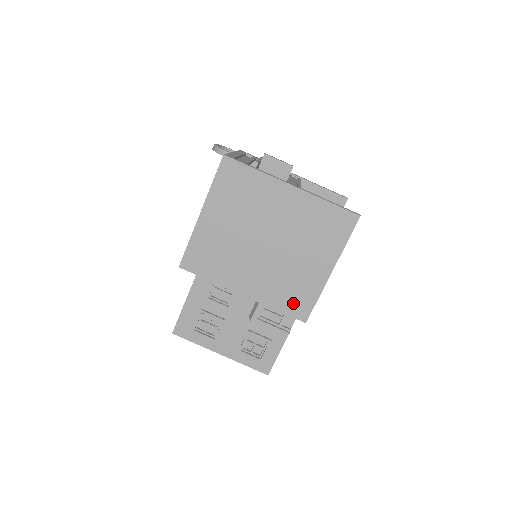
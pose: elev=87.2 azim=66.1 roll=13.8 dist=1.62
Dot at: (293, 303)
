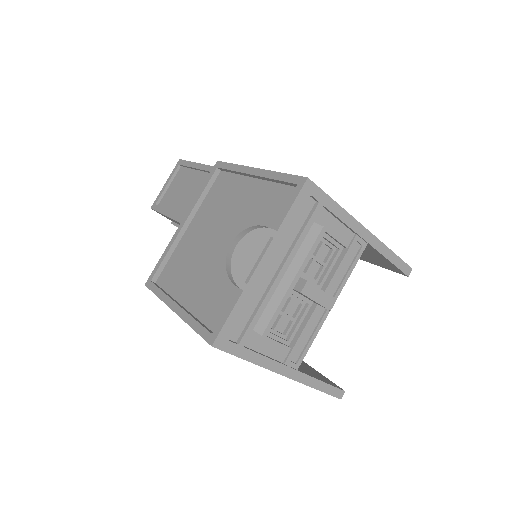
Dot at: occluded
